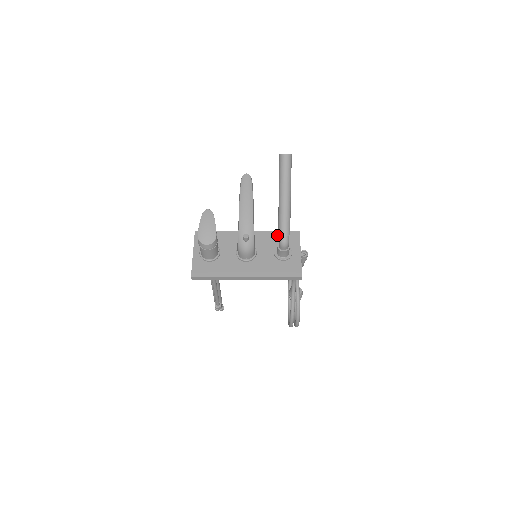
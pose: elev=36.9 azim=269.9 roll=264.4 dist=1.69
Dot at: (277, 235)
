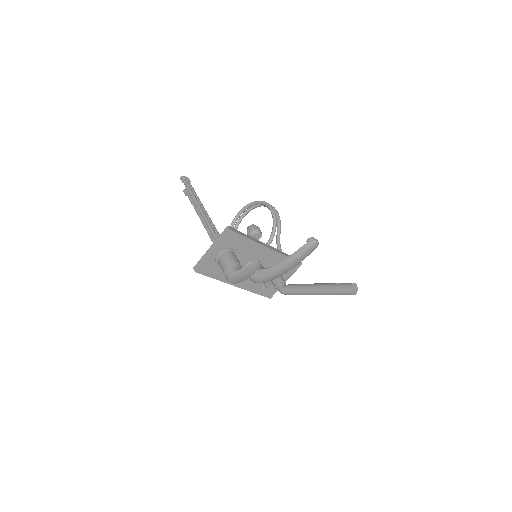
Dot at: occluded
